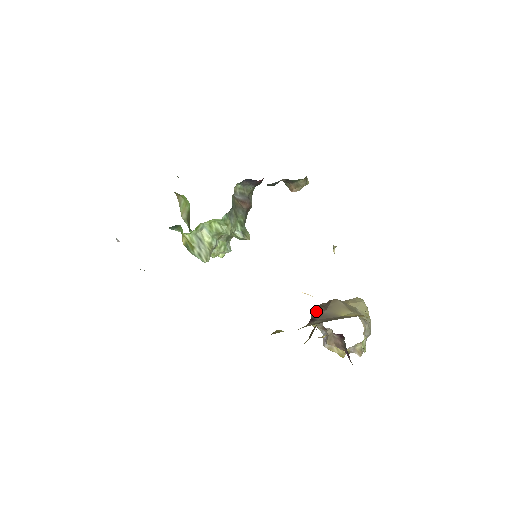
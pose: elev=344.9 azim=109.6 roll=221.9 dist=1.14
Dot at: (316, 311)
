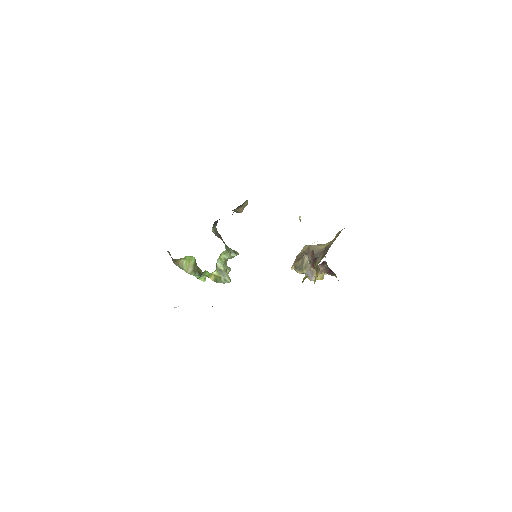
Dot at: (298, 264)
